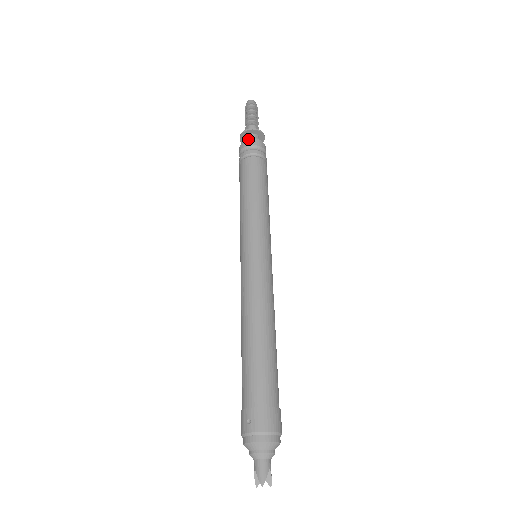
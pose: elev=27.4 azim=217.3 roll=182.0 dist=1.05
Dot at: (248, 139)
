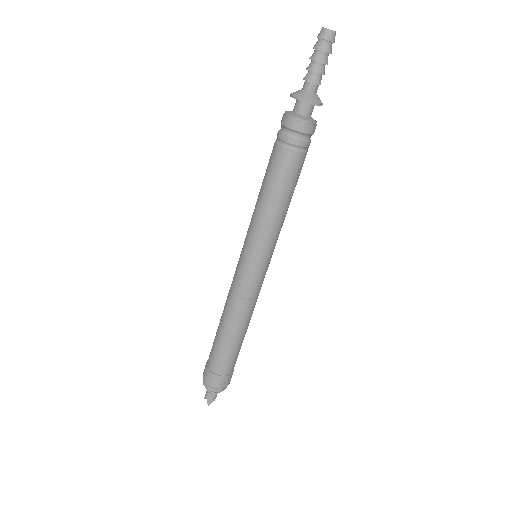
Dot at: (298, 118)
